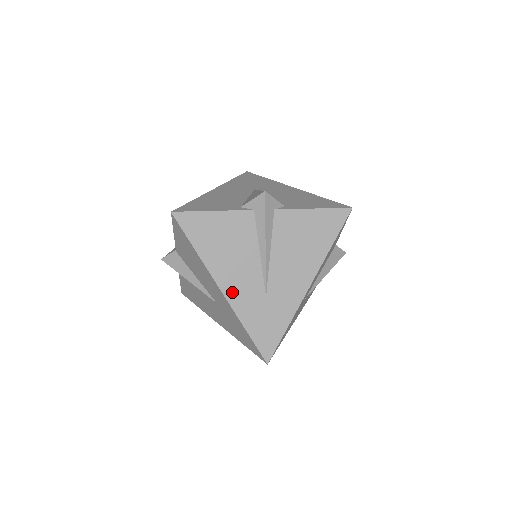
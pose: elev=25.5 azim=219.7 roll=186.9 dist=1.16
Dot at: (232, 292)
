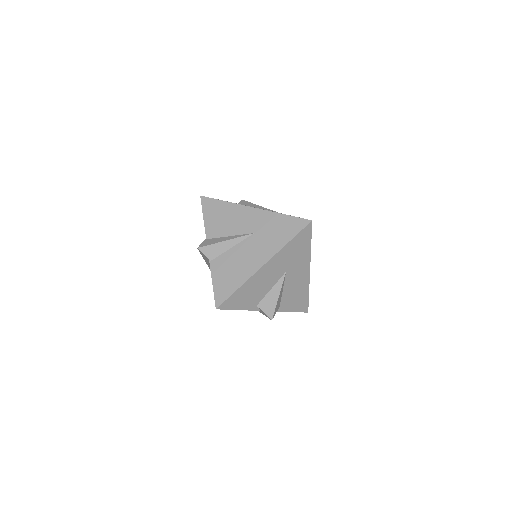
Dot at: occluded
